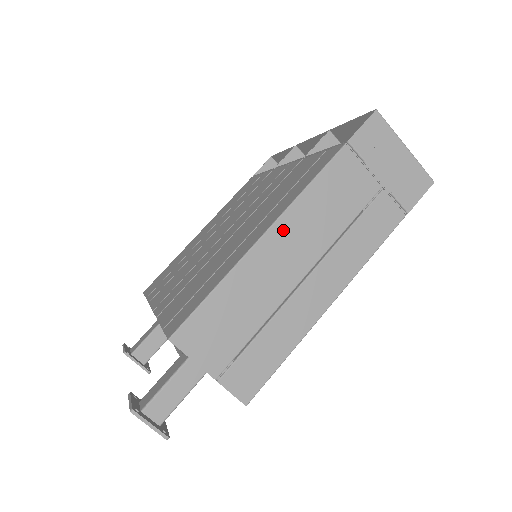
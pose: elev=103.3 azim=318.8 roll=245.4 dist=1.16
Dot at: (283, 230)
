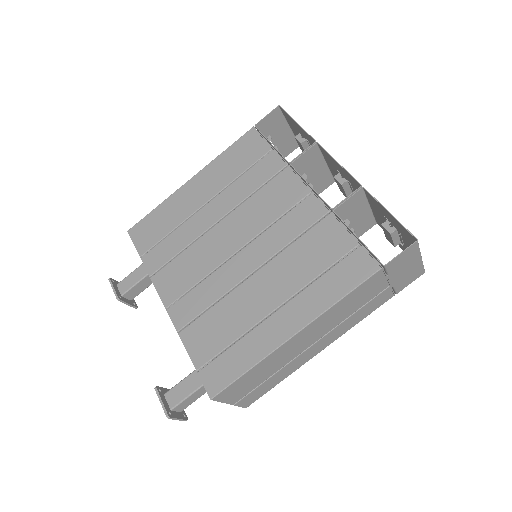
Dot at: (311, 328)
